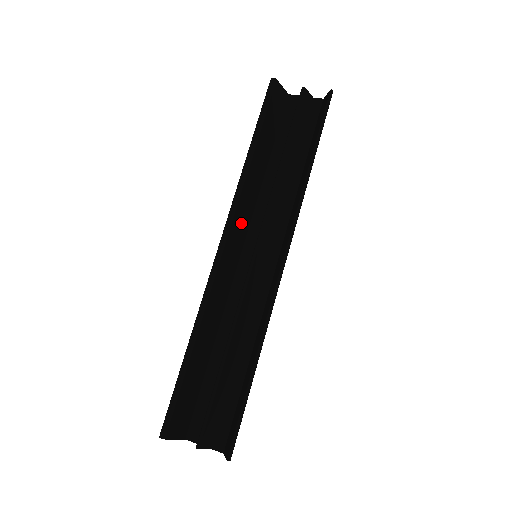
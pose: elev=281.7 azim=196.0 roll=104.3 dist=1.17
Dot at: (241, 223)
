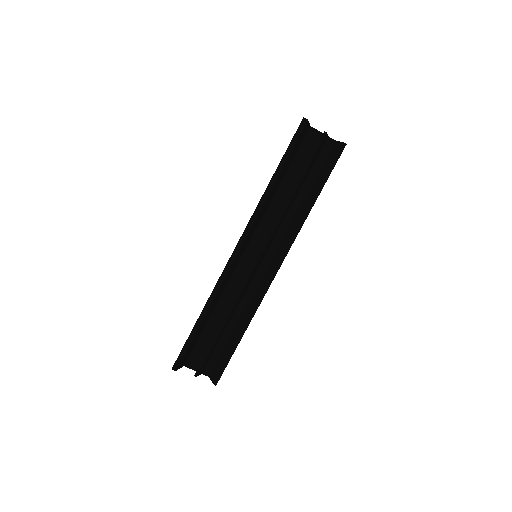
Dot at: (252, 232)
